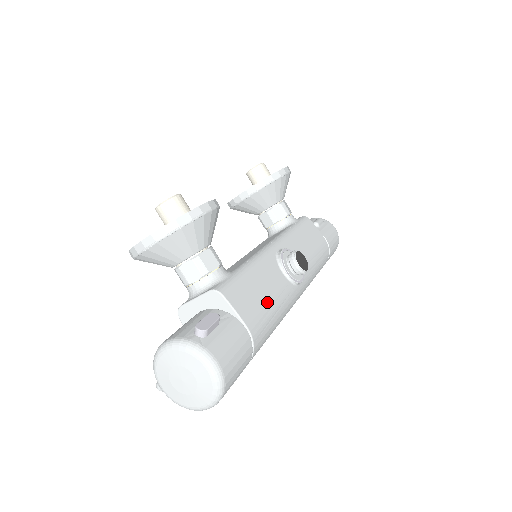
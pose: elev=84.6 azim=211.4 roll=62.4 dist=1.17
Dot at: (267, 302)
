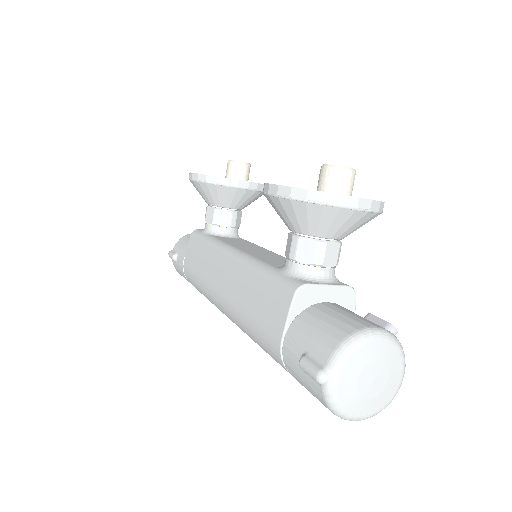
Dot at: occluded
